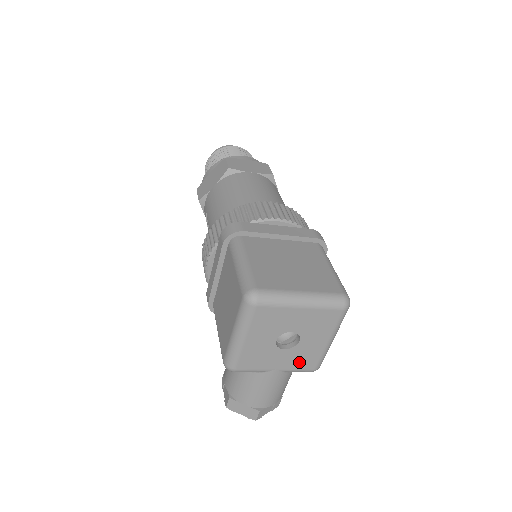
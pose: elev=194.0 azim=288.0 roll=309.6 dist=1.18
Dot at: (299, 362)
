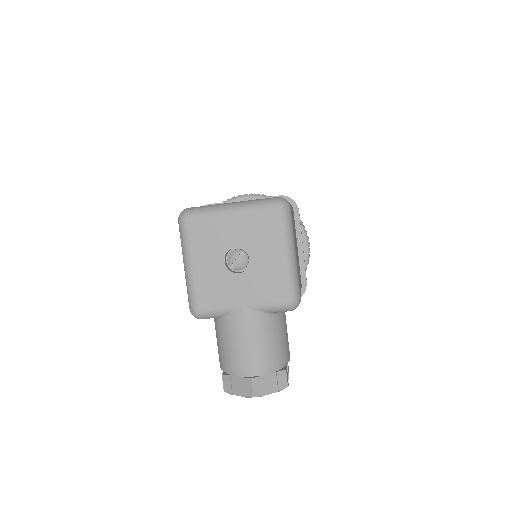
Dot at: (264, 291)
